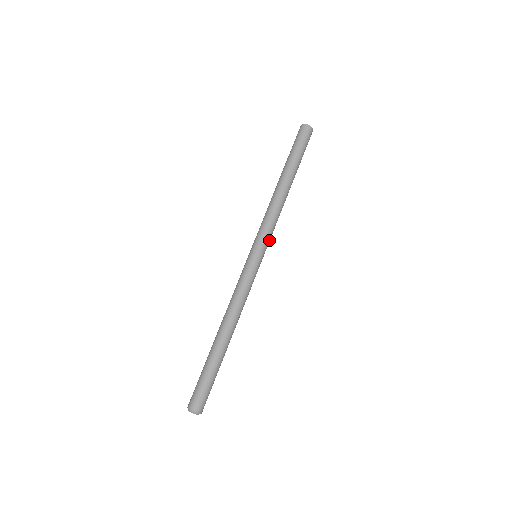
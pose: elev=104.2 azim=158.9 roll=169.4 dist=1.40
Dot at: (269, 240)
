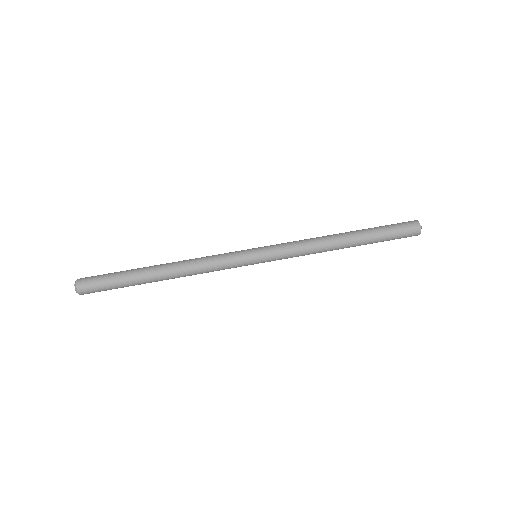
Dot at: (279, 259)
